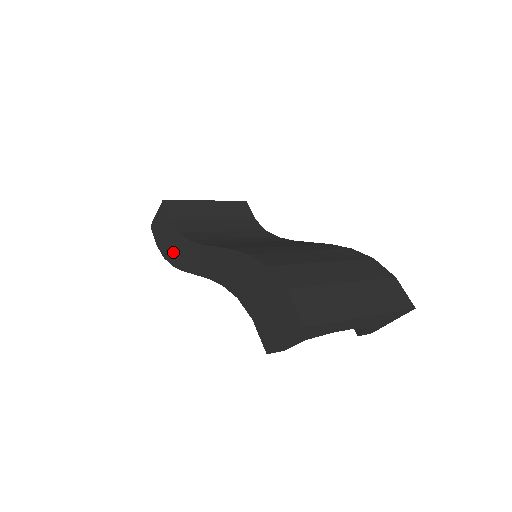
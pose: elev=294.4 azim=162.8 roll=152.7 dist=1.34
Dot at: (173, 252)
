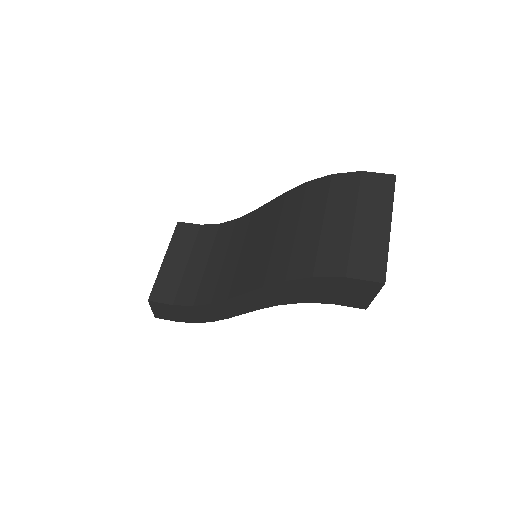
Dot at: (202, 317)
